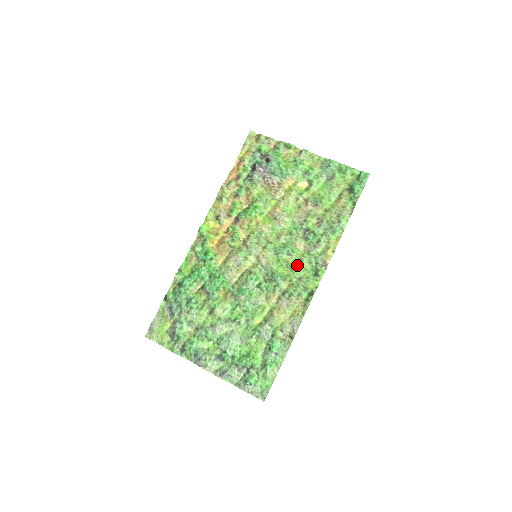
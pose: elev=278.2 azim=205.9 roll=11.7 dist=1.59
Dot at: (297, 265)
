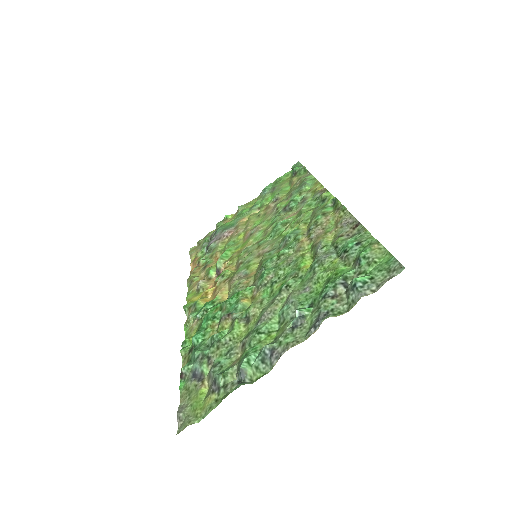
Dot at: (299, 216)
